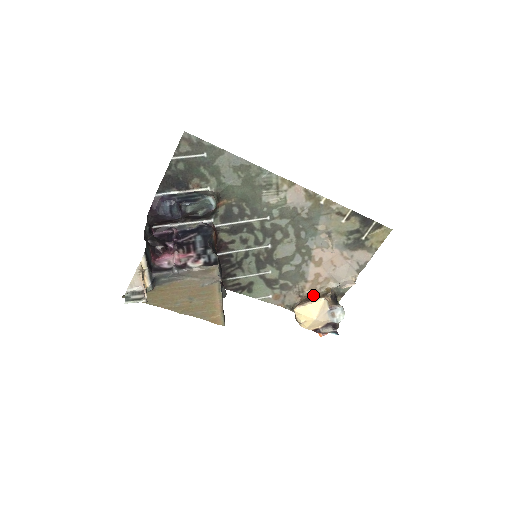
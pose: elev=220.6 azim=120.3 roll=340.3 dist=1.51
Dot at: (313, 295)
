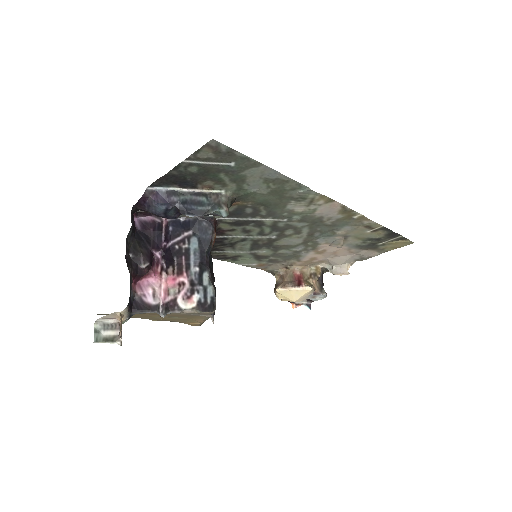
Dot at: (301, 272)
